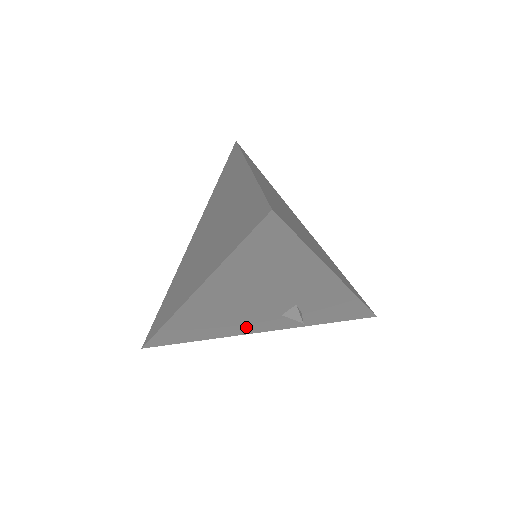
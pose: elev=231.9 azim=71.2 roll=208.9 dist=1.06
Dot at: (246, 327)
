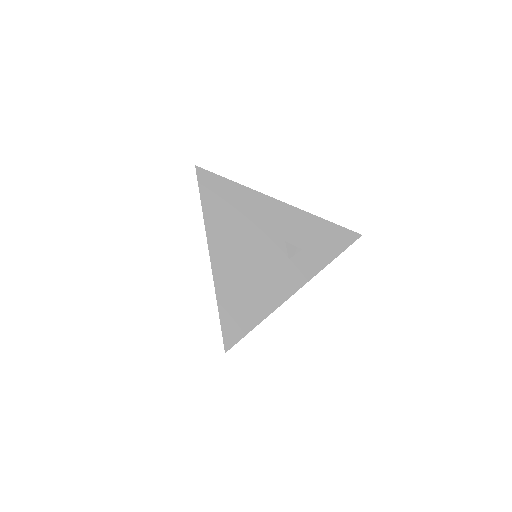
Dot at: (279, 287)
